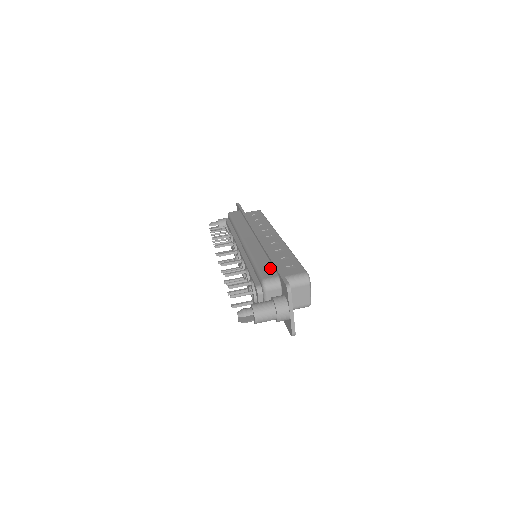
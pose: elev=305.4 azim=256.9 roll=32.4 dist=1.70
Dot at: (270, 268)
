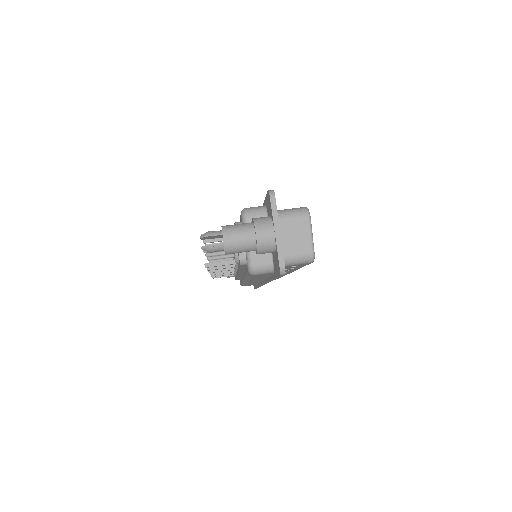
Dot at: occluded
